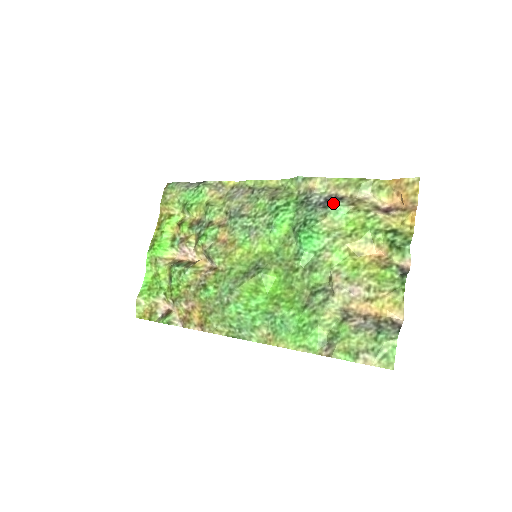
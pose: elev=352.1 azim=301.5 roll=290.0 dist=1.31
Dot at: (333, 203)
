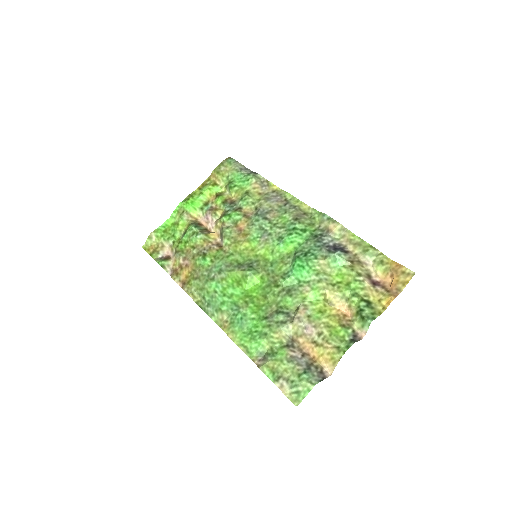
Dot at: (337, 252)
